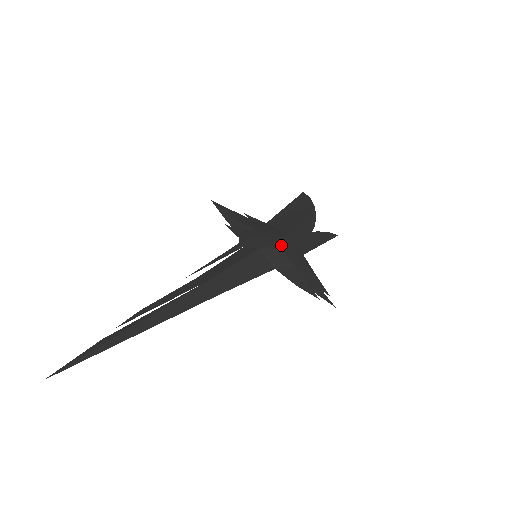
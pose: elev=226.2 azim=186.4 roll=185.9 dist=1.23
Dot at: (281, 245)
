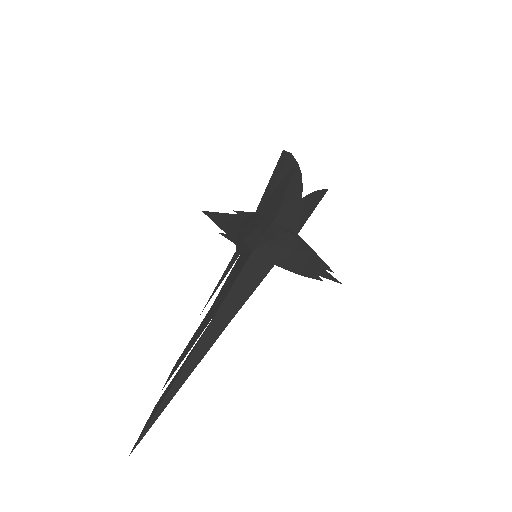
Dot at: (272, 236)
